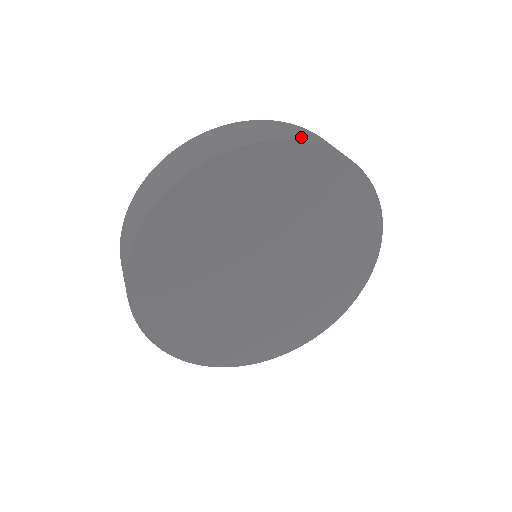
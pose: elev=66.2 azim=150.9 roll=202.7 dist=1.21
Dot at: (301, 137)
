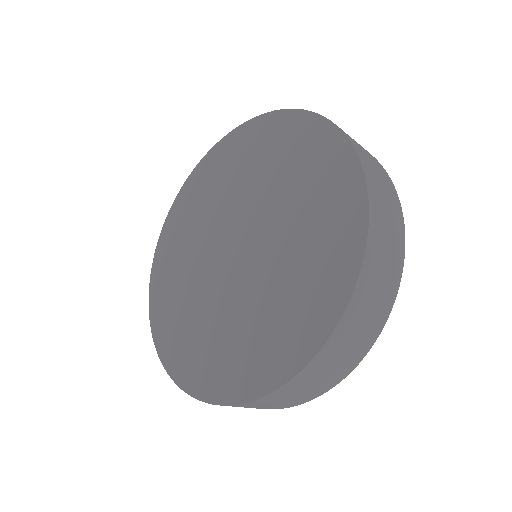
Dot at: (393, 284)
